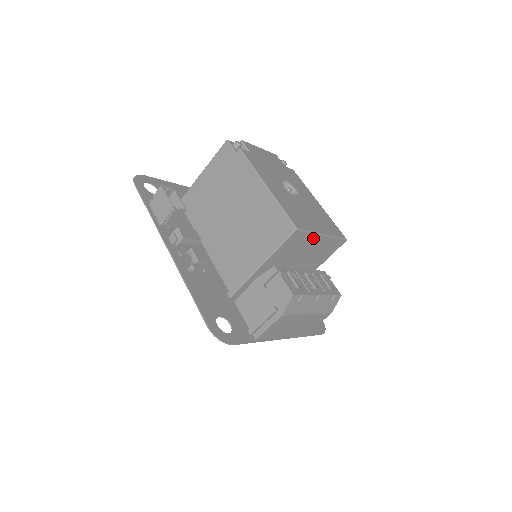
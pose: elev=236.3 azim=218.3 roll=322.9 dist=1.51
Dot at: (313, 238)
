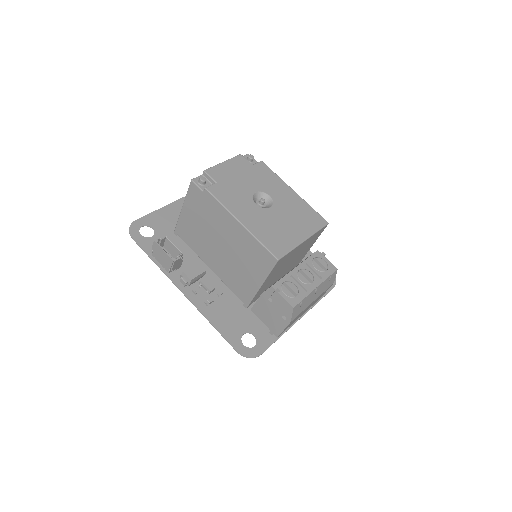
Dot at: (296, 249)
